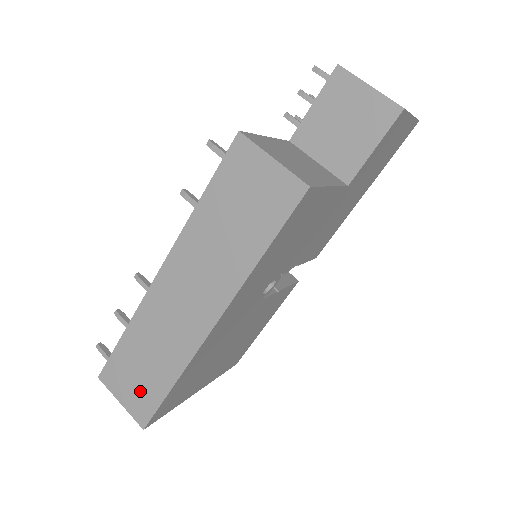
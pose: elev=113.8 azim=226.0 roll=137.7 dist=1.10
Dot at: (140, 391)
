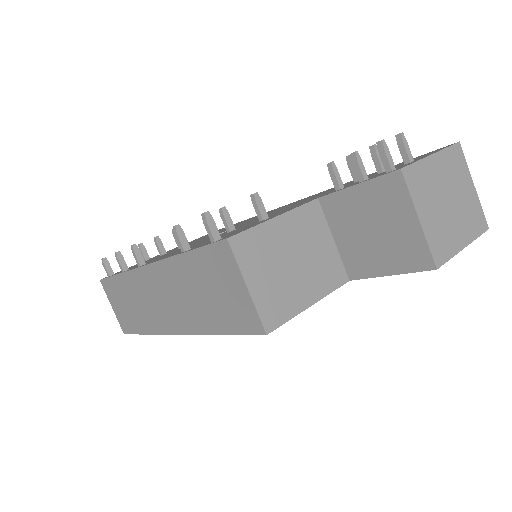
Dot at: (124, 315)
